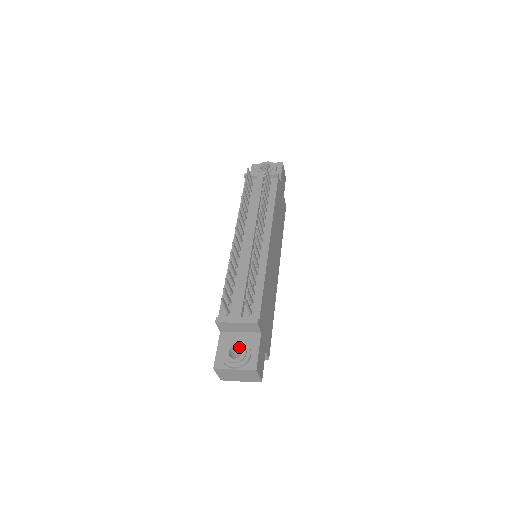
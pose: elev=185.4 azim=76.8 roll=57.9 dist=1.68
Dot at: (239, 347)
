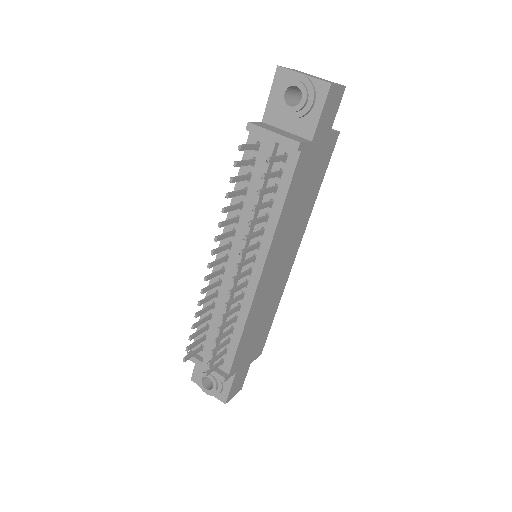
Dot at: (212, 378)
